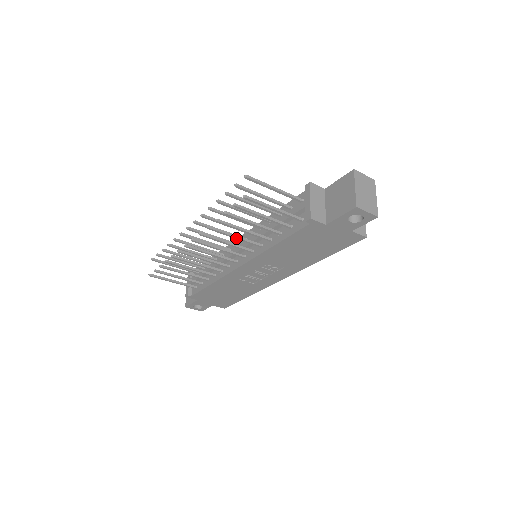
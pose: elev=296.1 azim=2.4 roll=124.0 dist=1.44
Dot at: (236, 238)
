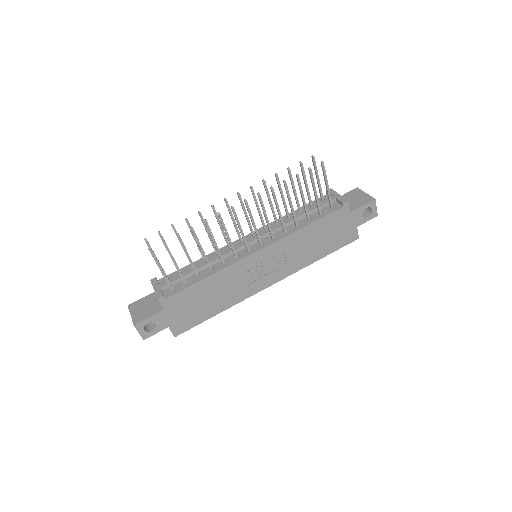
Dot at: (279, 212)
